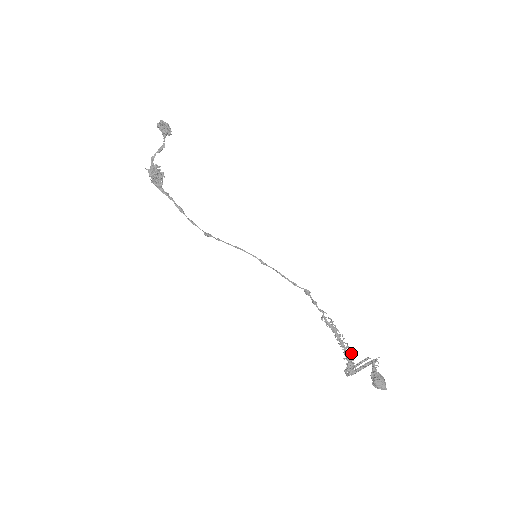
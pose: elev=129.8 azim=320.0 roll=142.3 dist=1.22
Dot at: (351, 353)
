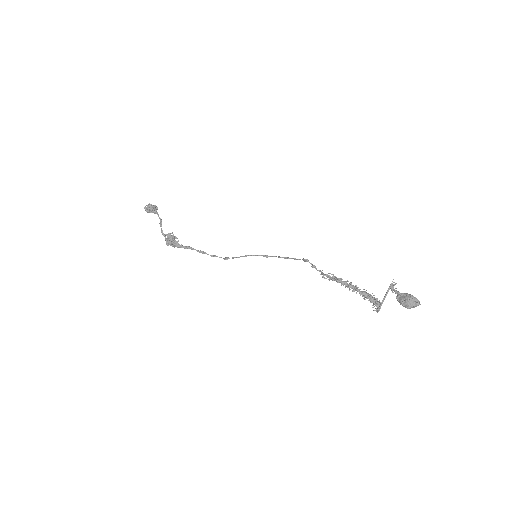
Dot at: (364, 292)
